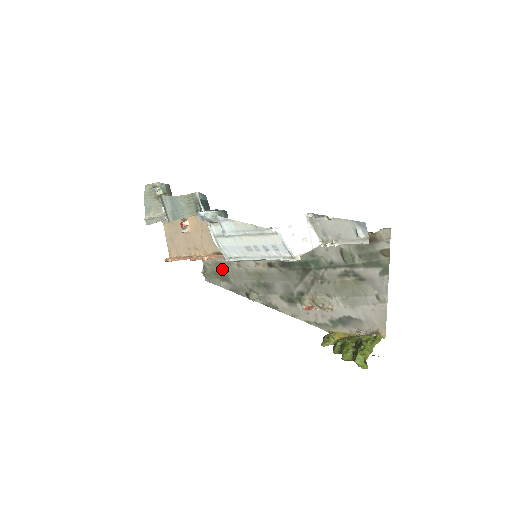
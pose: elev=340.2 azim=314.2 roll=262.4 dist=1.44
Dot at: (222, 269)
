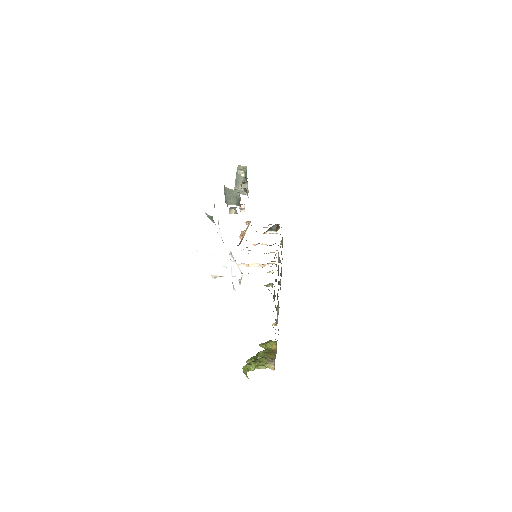
Dot at: occluded
